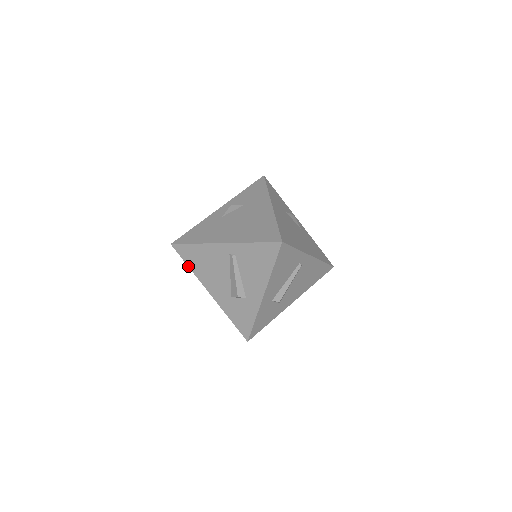
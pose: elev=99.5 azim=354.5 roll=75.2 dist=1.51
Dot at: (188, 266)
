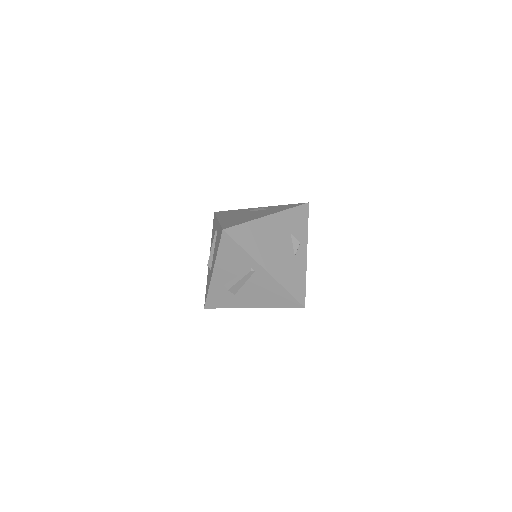
Dot at: (212, 232)
